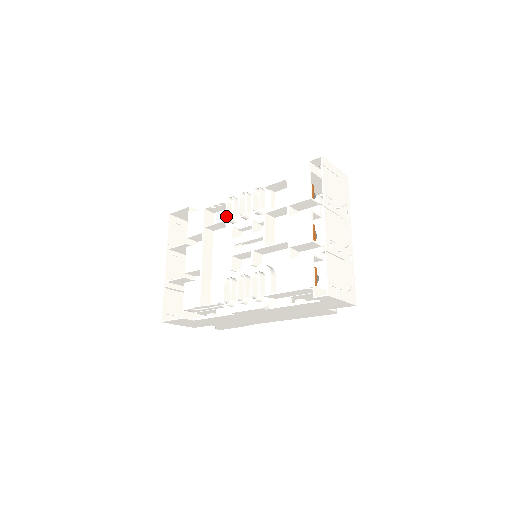
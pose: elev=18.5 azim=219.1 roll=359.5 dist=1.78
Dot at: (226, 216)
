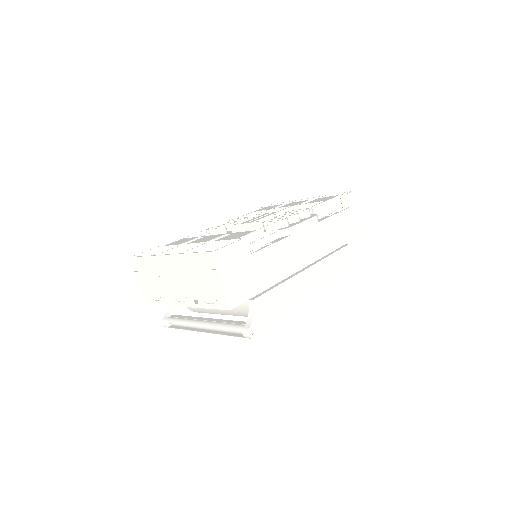
Dot at: (217, 228)
